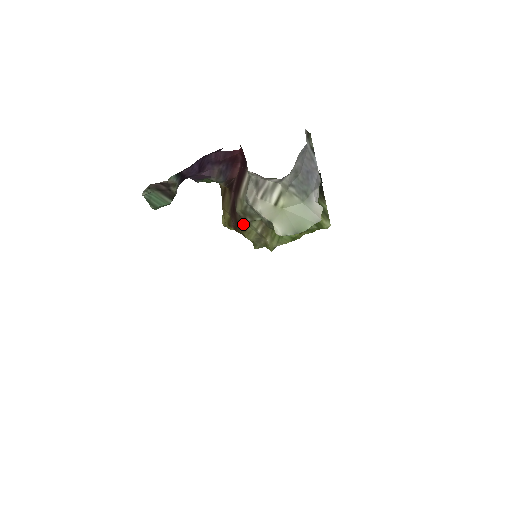
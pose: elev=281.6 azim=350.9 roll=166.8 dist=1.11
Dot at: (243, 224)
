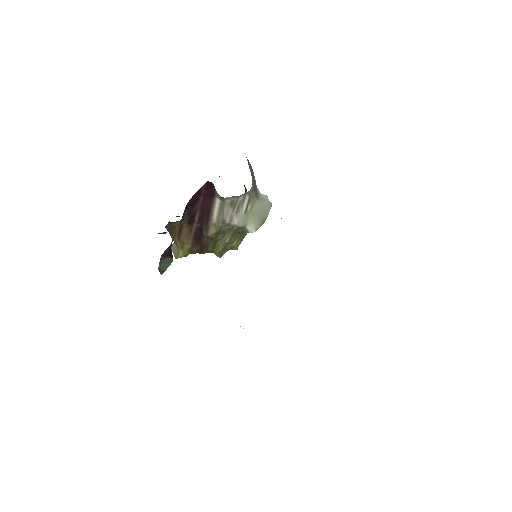
Dot at: (212, 243)
